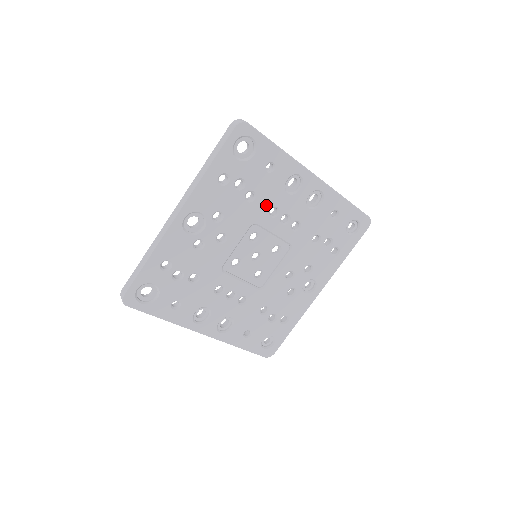
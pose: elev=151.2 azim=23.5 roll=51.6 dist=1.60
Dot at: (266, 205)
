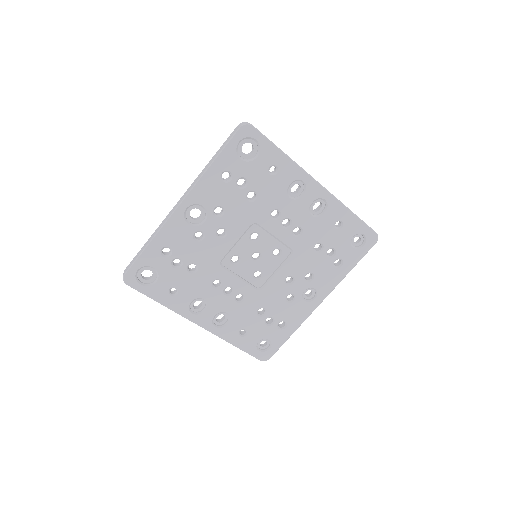
Dot at: (267, 206)
